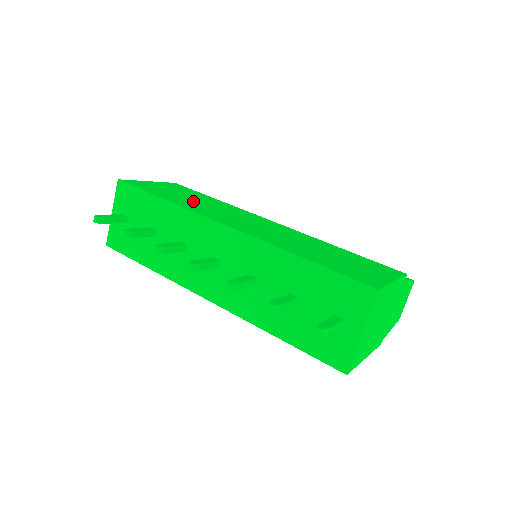
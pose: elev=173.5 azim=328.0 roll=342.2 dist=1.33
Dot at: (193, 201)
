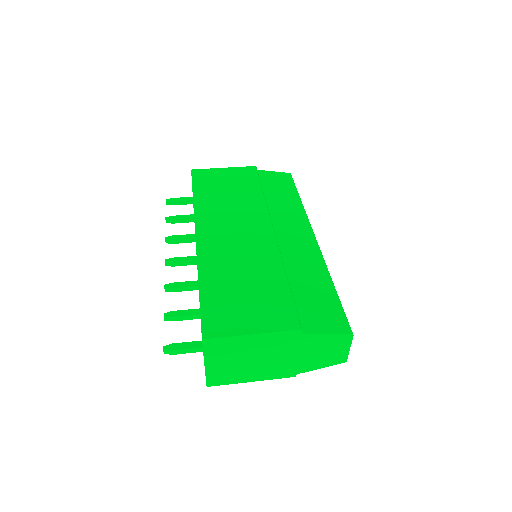
Dot at: (222, 198)
